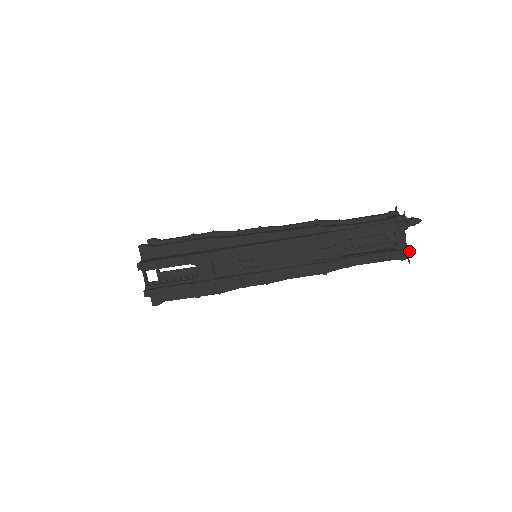
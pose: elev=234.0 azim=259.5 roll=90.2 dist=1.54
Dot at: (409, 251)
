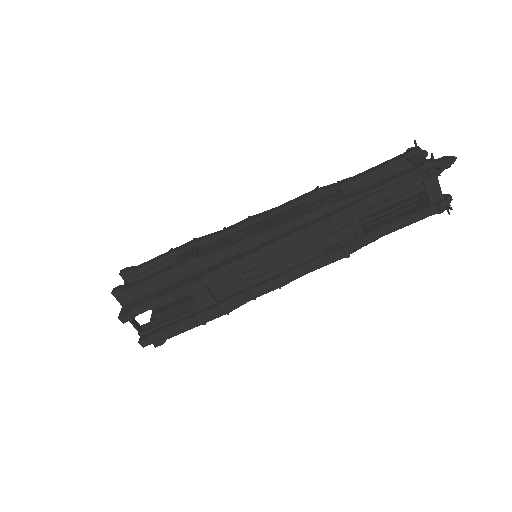
Dot at: (447, 202)
